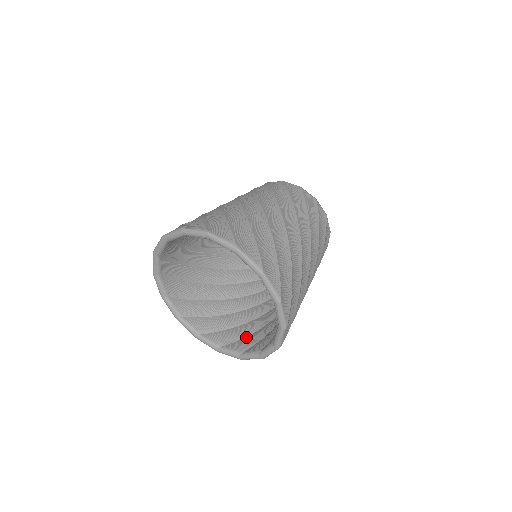
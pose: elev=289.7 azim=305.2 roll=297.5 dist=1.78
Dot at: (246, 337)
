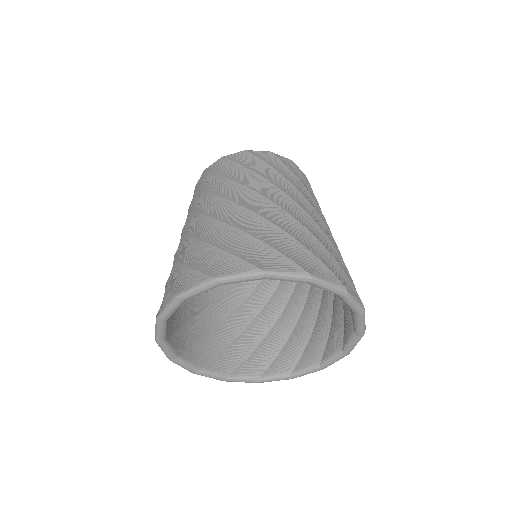
Dot at: (308, 343)
